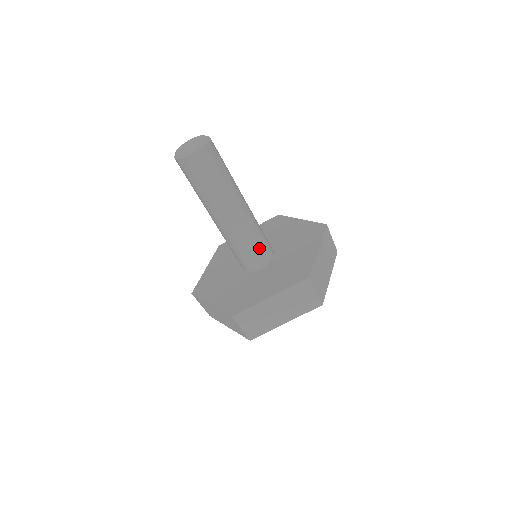
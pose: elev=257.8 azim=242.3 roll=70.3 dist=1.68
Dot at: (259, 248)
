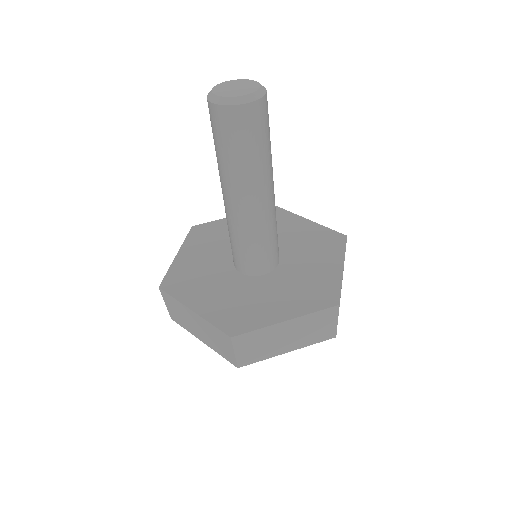
Dot at: (271, 249)
